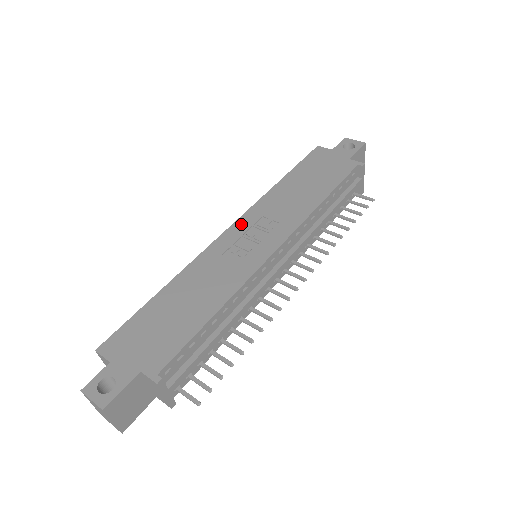
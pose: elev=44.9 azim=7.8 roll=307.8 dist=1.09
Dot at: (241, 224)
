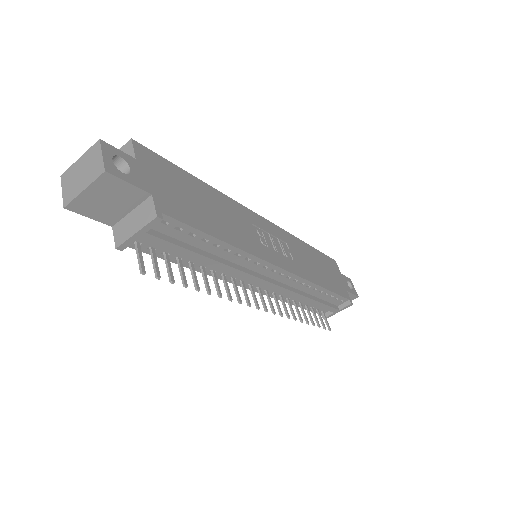
Dot at: (273, 228)
